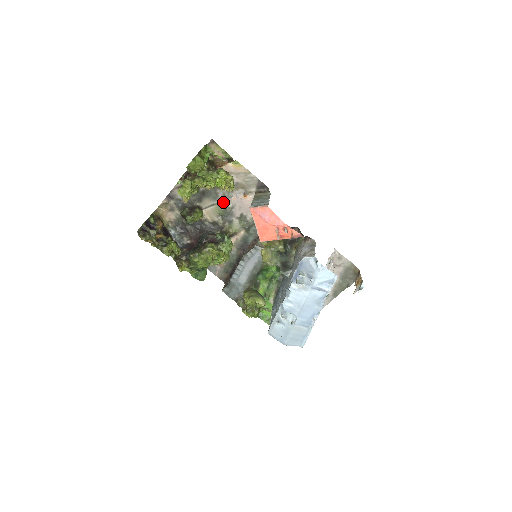
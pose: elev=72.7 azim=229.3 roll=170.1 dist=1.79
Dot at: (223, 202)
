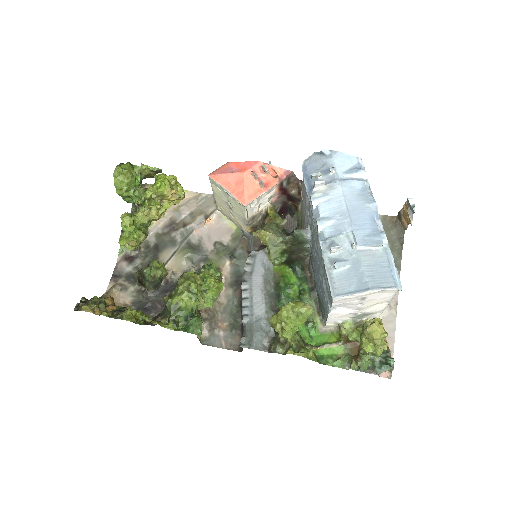
Dot at: (185, 242)
